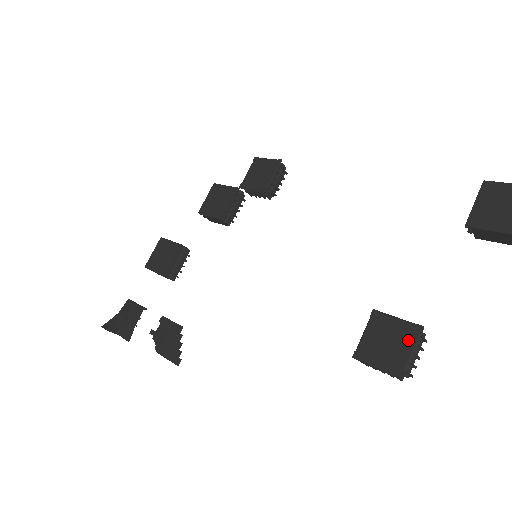
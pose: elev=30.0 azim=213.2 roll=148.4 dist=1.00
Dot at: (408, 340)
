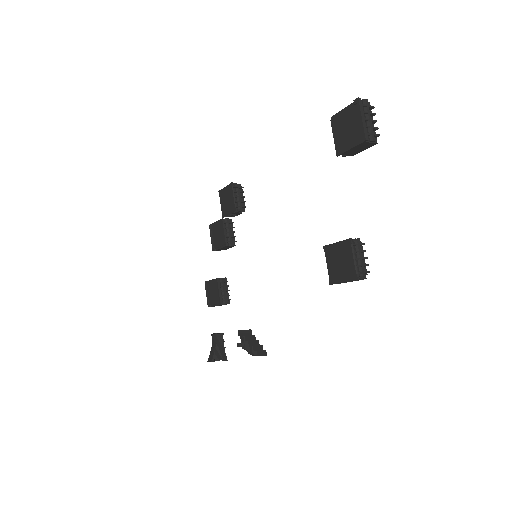
Dot at: (348, 253)
